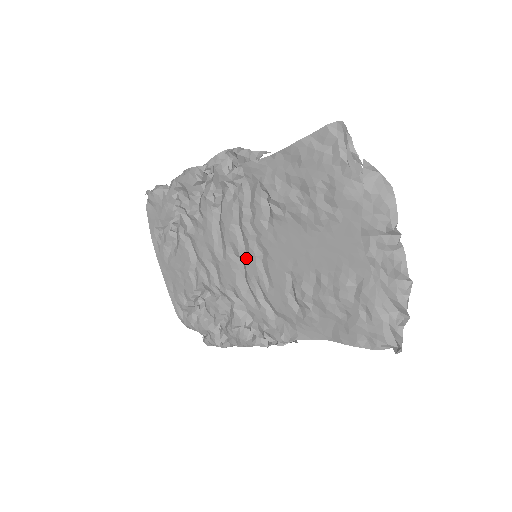
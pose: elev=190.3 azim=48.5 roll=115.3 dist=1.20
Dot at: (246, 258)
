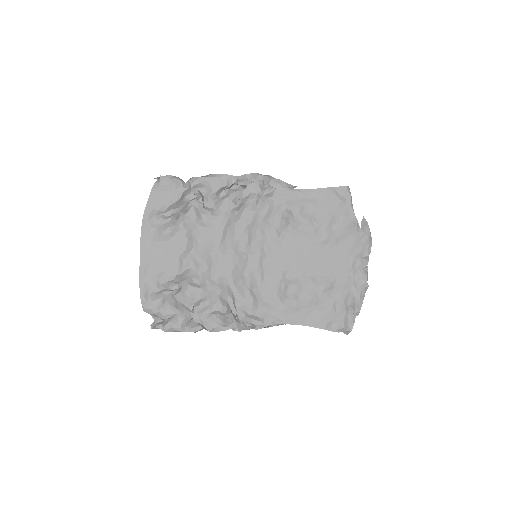
Dot at: (251, 255)
